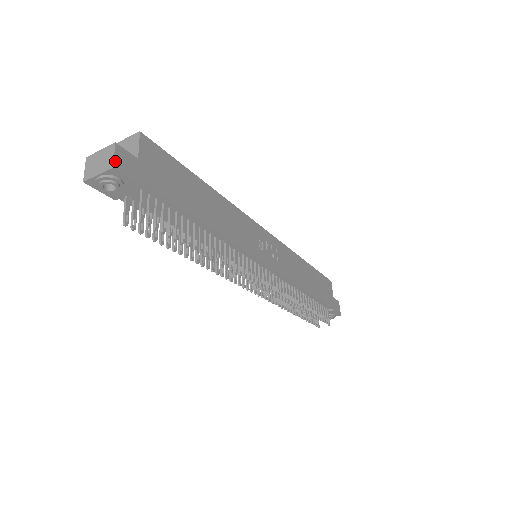
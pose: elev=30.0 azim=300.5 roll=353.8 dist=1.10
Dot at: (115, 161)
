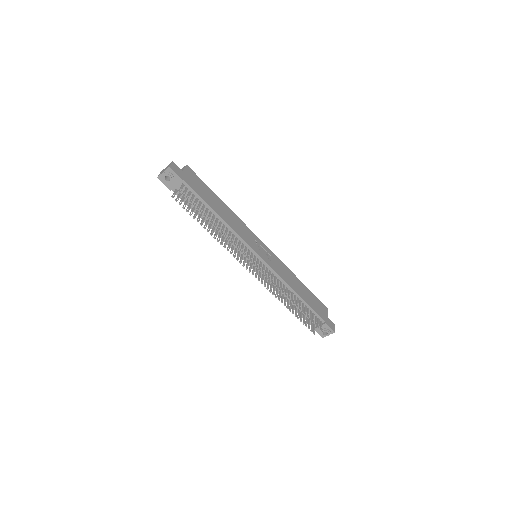
Dot at: (171, 166)
